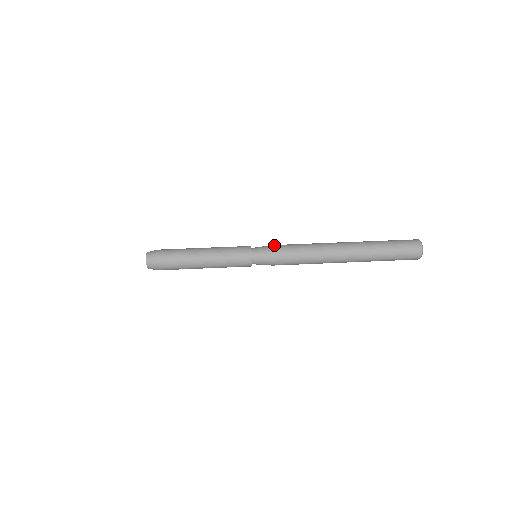
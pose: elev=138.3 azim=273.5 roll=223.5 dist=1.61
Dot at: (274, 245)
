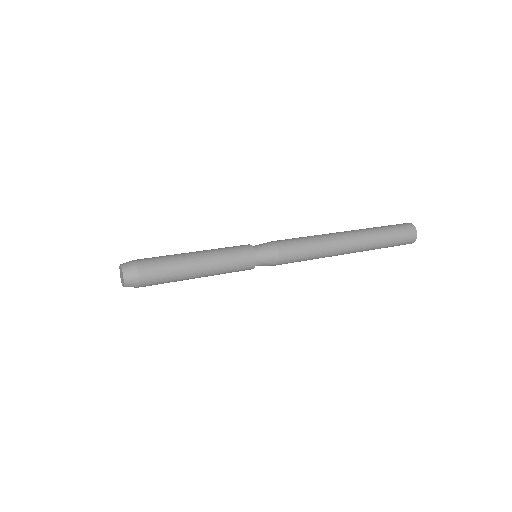
Dot at: occluded
